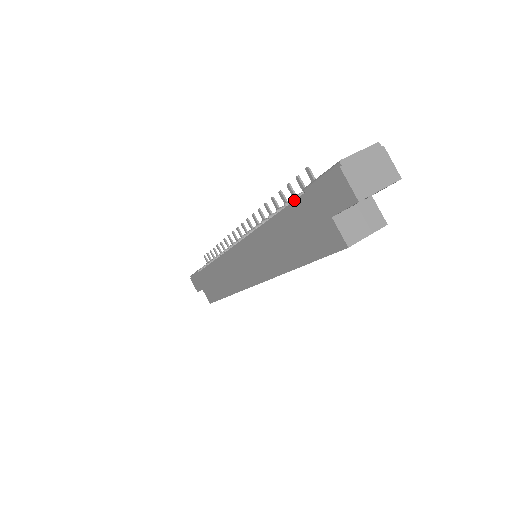
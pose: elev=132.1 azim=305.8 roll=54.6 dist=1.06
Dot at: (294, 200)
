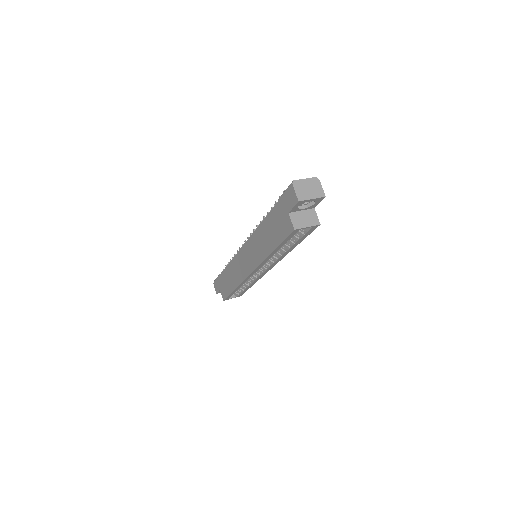
Dot at: (274, 206)
